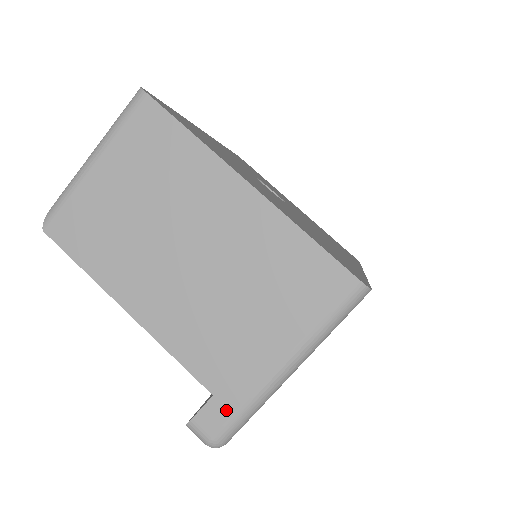
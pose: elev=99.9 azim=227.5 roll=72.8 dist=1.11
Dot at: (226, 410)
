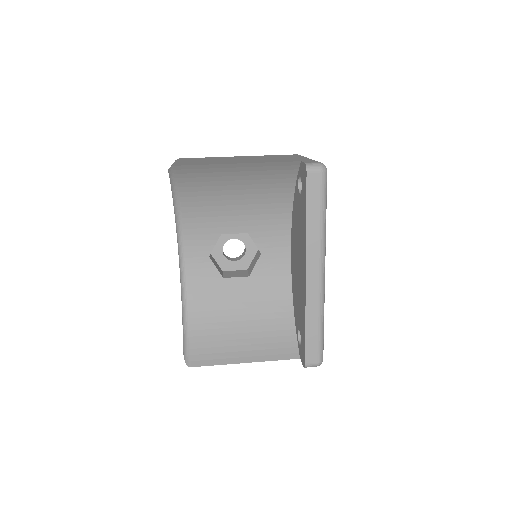
Dot at: occluded
